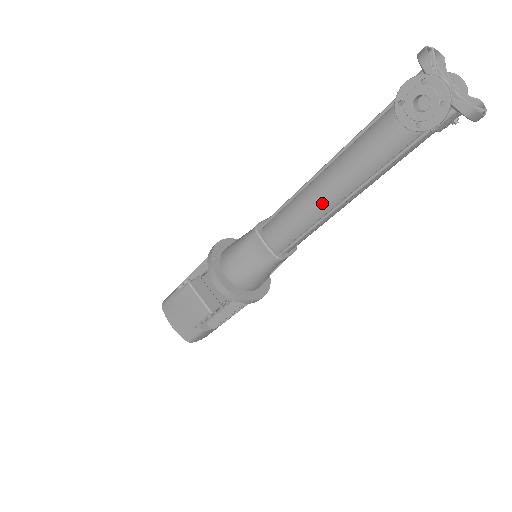
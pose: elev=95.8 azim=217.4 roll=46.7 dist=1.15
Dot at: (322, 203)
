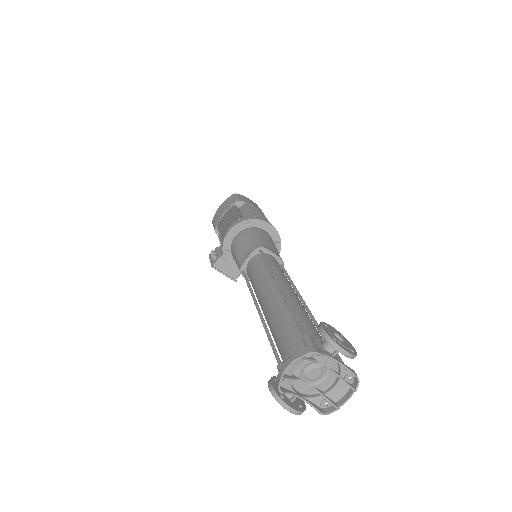
Dot at: occluded
